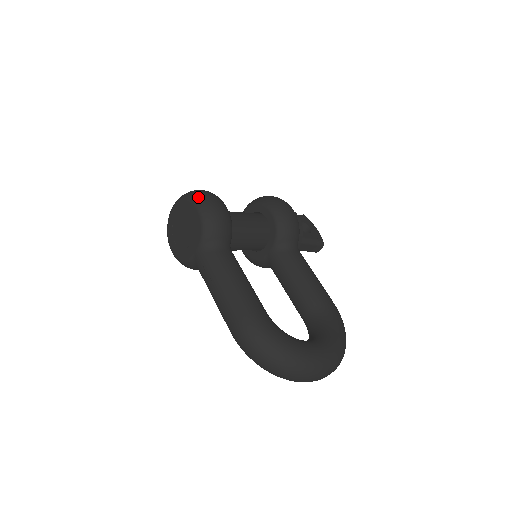
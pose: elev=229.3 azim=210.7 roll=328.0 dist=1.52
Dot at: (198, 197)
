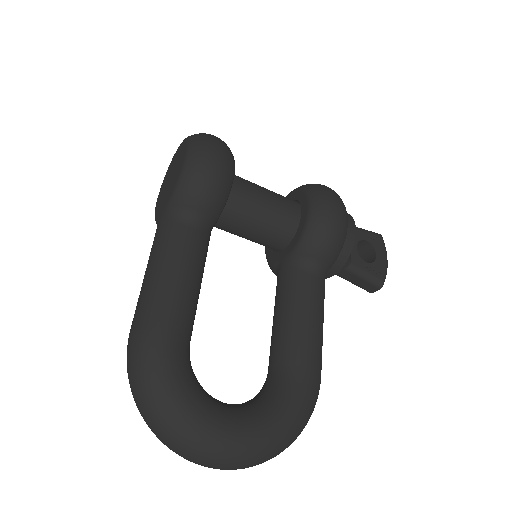
Dot at: (197, 142)
